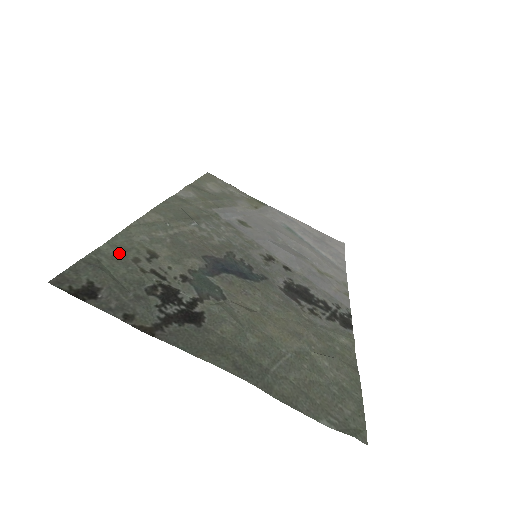
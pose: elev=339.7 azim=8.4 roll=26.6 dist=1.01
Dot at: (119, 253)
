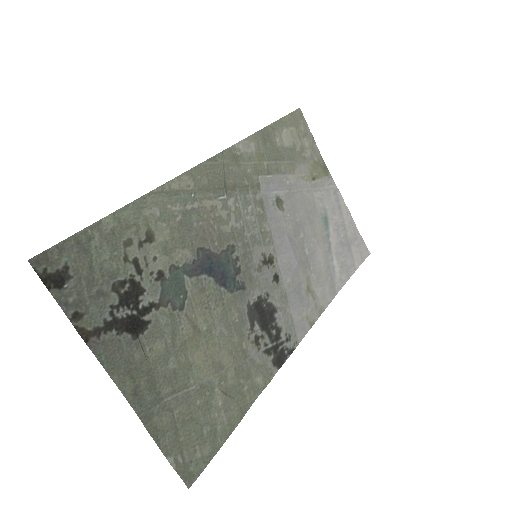
Dot at: (117, 230)
